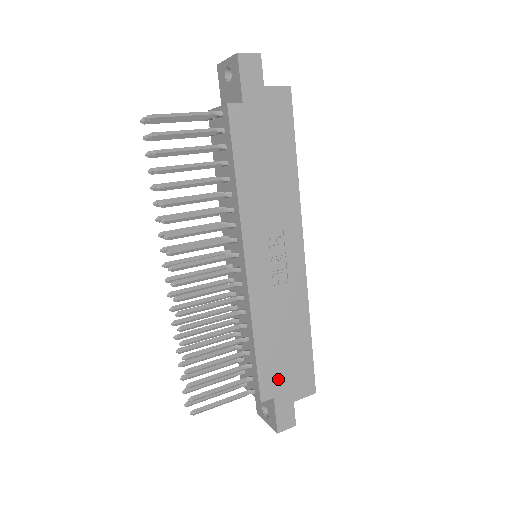
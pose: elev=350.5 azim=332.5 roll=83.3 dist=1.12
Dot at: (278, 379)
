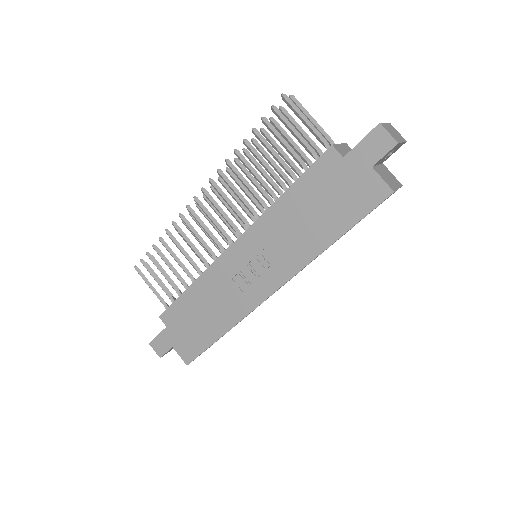
Dot at: (179, 323)
